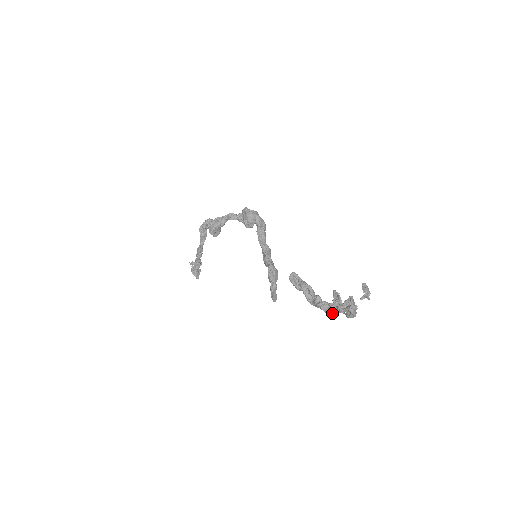
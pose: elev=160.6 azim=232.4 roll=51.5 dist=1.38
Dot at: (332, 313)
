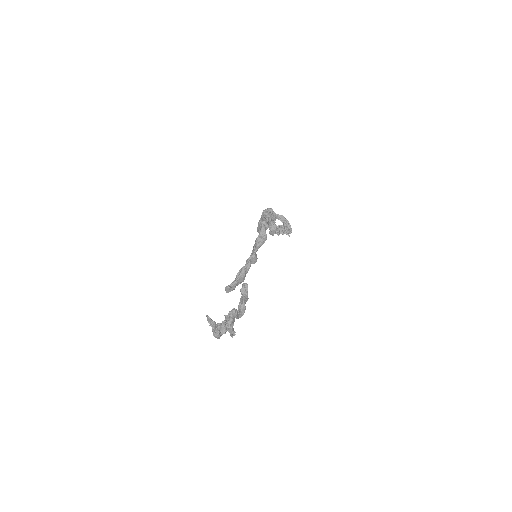
Dot at: occluded
